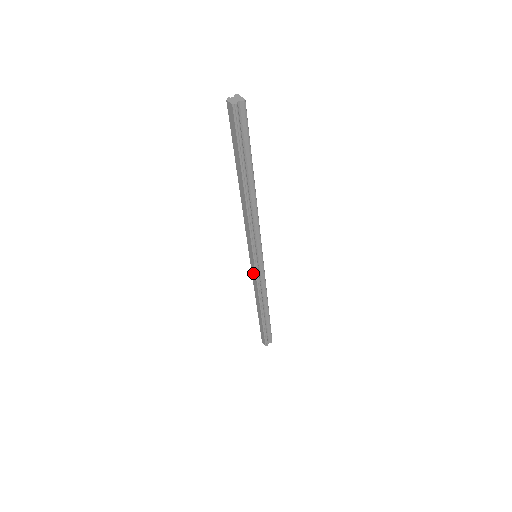
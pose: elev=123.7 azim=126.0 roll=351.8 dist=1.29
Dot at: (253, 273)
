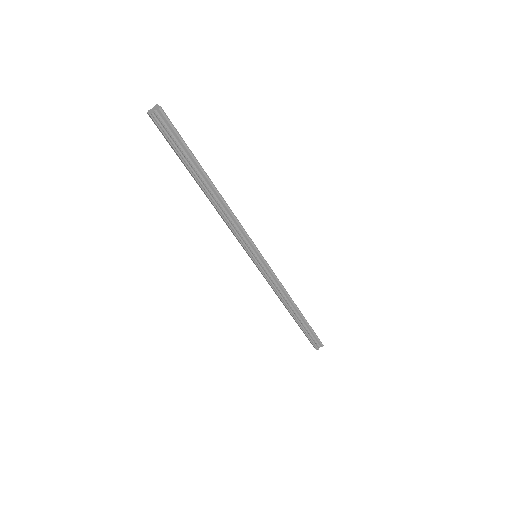
Dot at: (262, 274)
